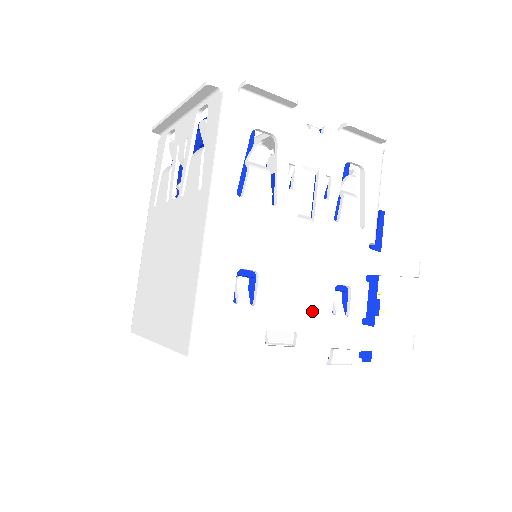
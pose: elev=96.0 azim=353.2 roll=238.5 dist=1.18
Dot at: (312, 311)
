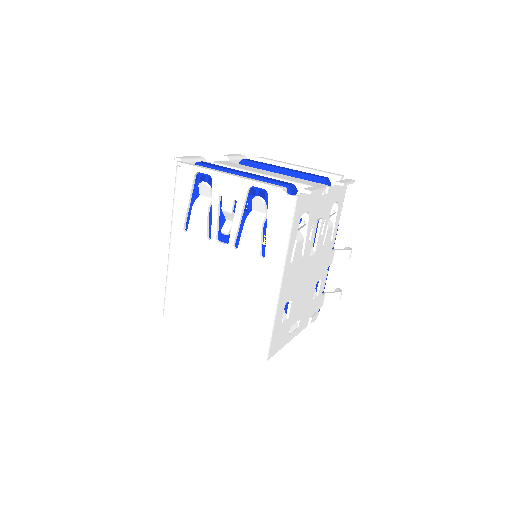
Dot at: (307, 304)
